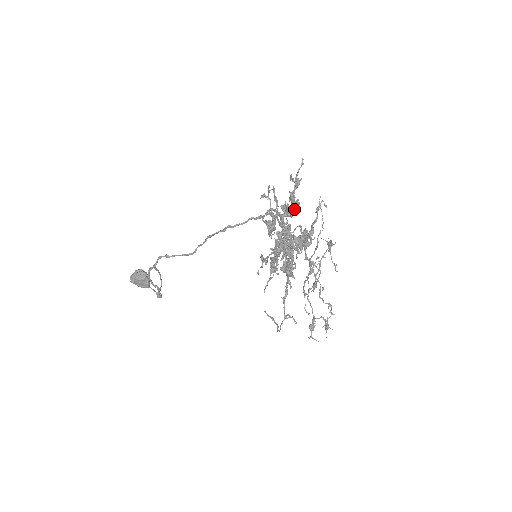
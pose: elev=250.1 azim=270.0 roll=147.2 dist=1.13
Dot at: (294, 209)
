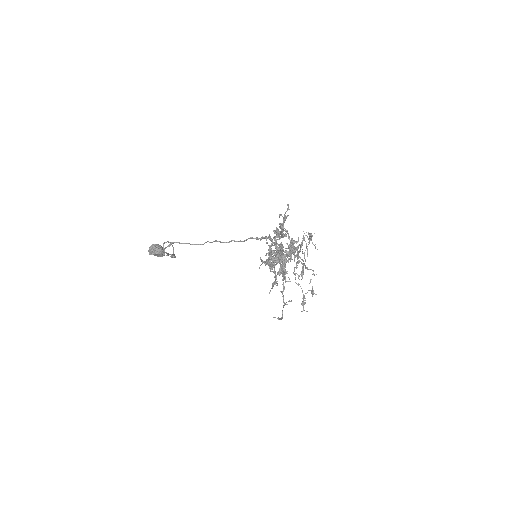
Dot at: (284, 236)
